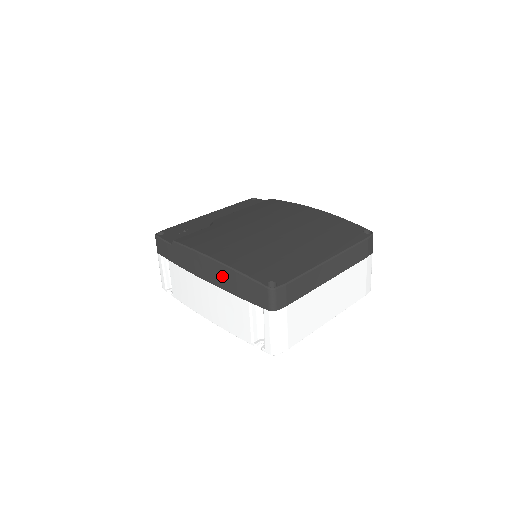
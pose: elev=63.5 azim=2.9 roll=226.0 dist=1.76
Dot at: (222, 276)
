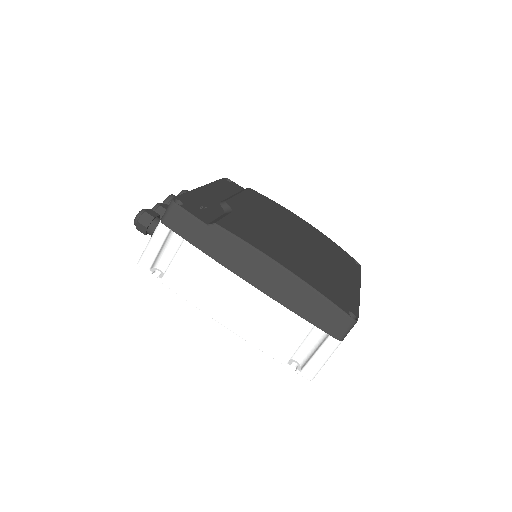
Dot at: (288, 289)
